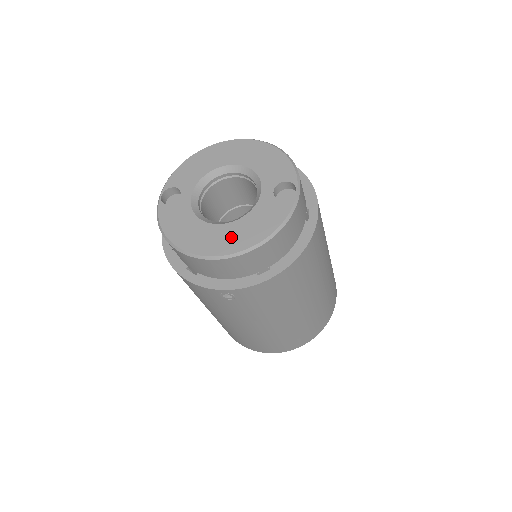
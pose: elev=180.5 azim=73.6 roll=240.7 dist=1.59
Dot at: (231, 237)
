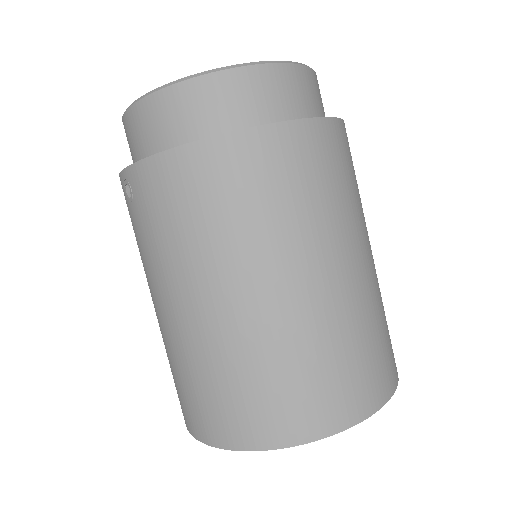
Dot at: occluded
